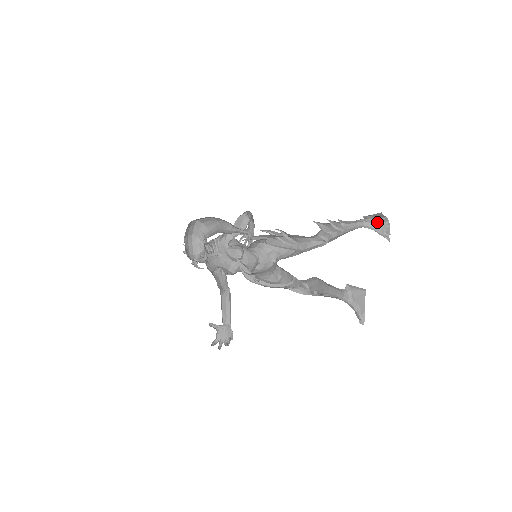
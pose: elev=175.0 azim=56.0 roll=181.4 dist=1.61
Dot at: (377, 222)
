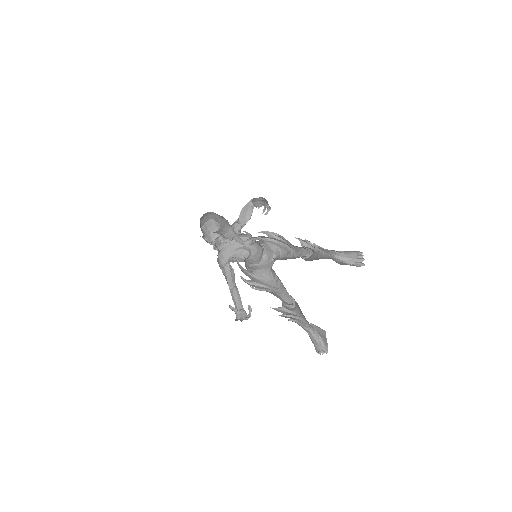
Dot at: (347, 253)
